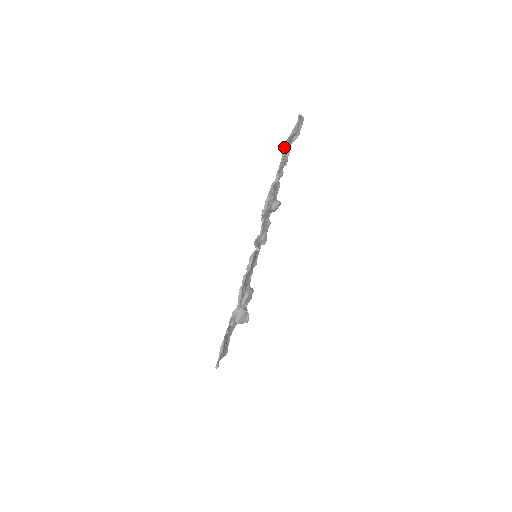
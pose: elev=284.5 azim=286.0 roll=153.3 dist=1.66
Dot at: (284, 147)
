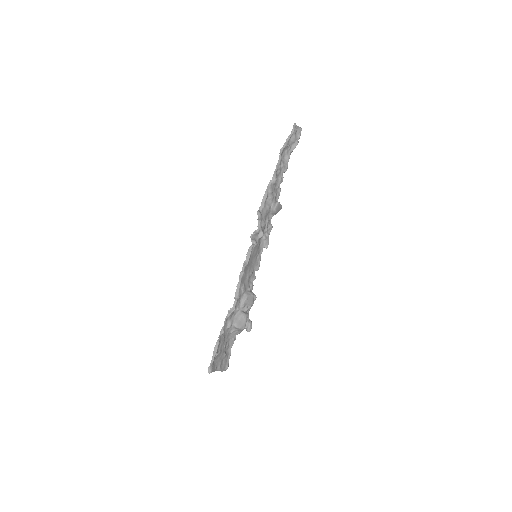
Dot at: (281, 151)
